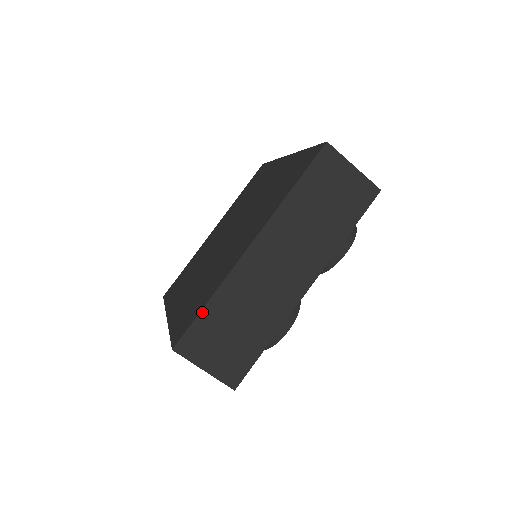
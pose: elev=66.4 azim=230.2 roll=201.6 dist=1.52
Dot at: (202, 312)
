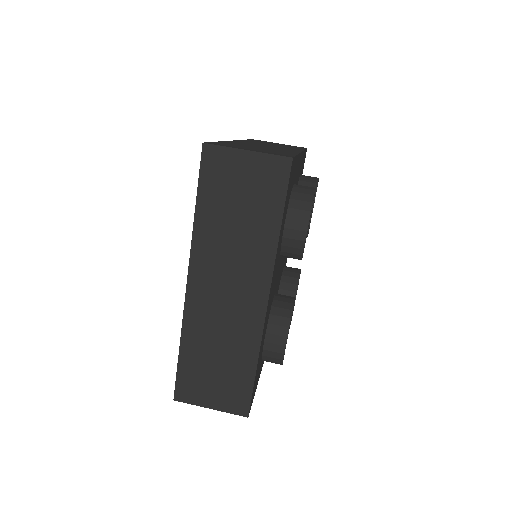
Dot at: occluded
